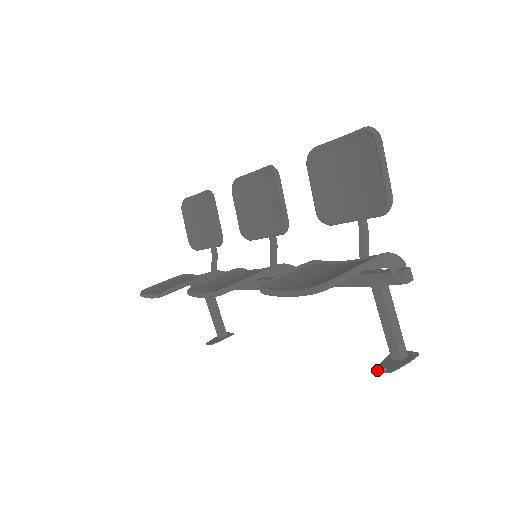
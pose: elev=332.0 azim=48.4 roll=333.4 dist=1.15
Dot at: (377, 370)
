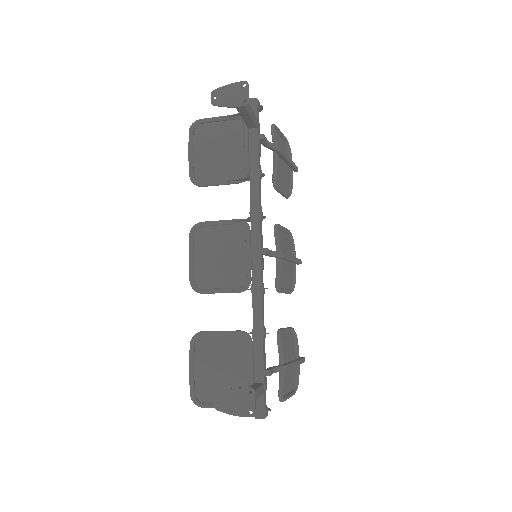
Dot at: occluded
